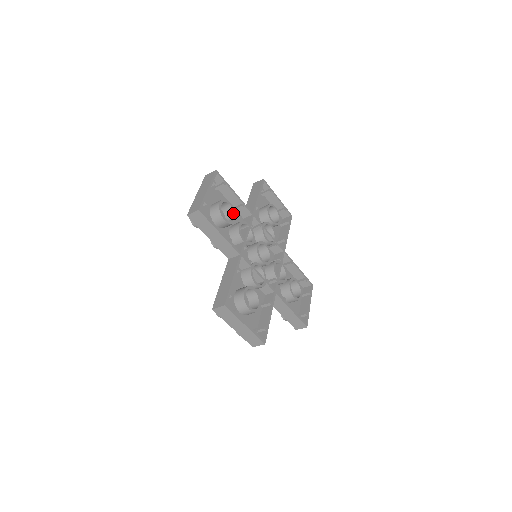
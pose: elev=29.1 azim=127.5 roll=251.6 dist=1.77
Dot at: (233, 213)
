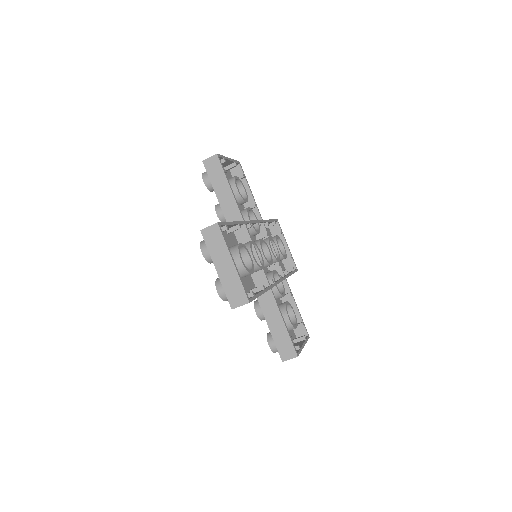
Dot at: (245, 197)
